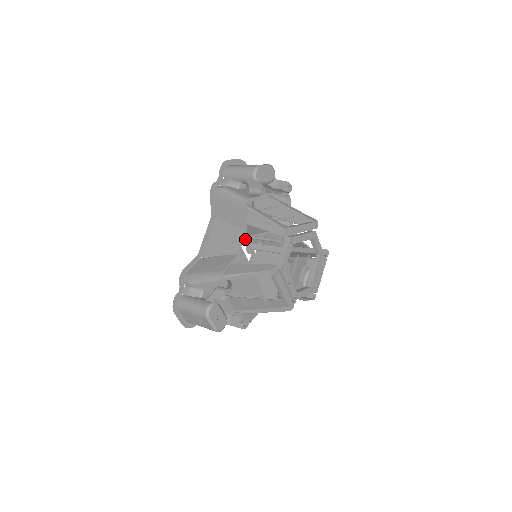
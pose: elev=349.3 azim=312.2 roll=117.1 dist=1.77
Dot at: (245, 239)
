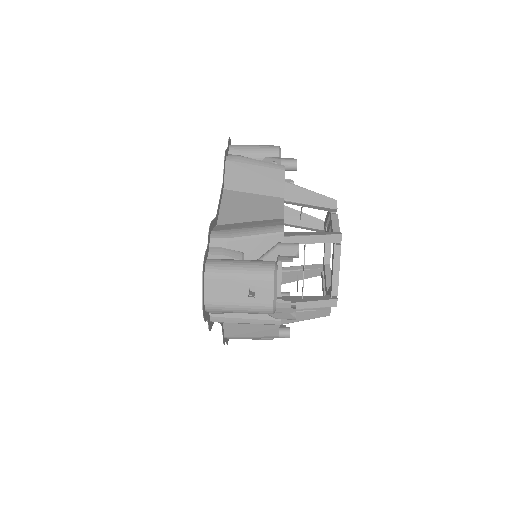
Dot at: occluded
